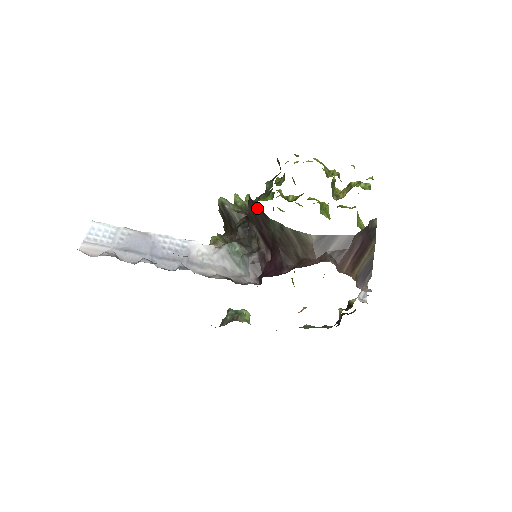
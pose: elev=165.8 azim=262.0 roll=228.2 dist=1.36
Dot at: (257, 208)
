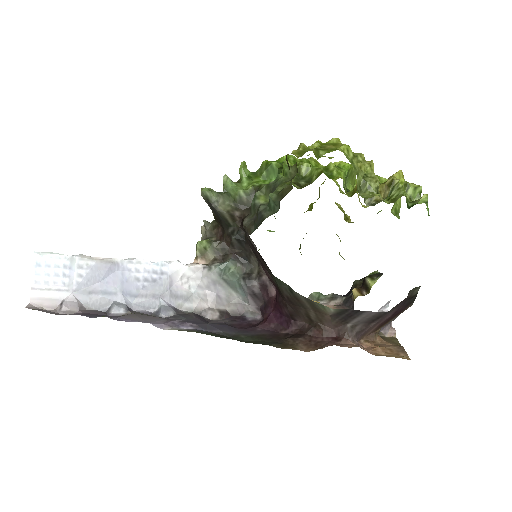
Dot at: (257, 253)
